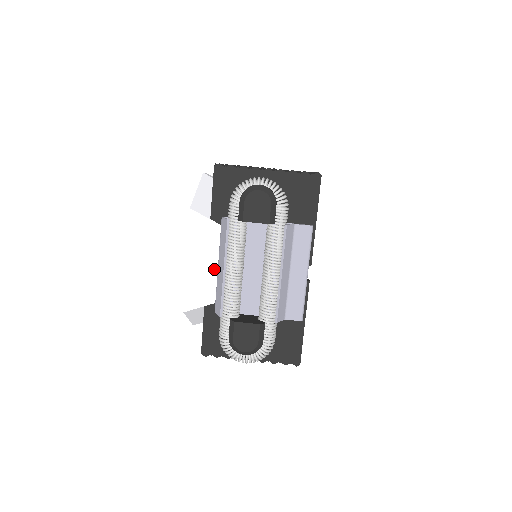
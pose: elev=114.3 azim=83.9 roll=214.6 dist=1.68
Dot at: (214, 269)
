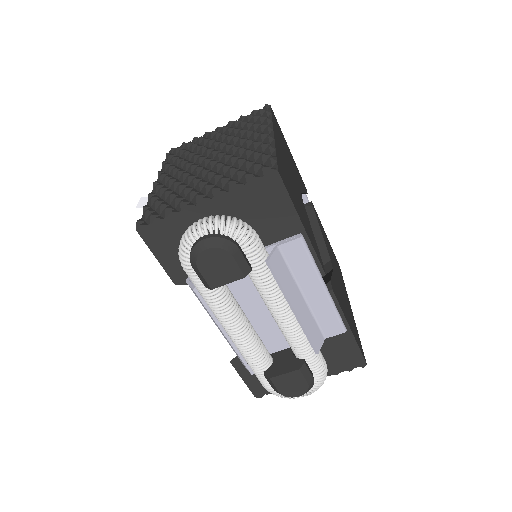
Dot at: (215, 327)
